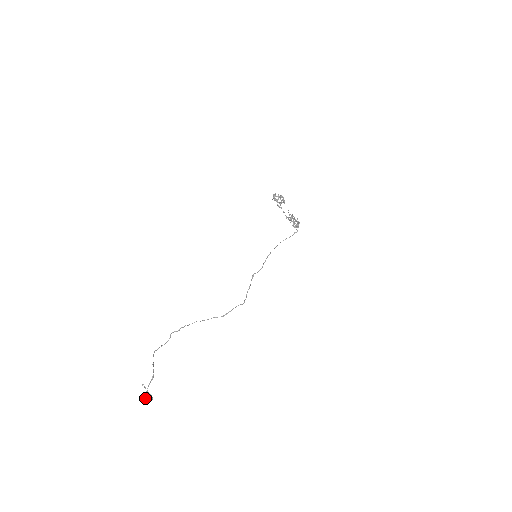
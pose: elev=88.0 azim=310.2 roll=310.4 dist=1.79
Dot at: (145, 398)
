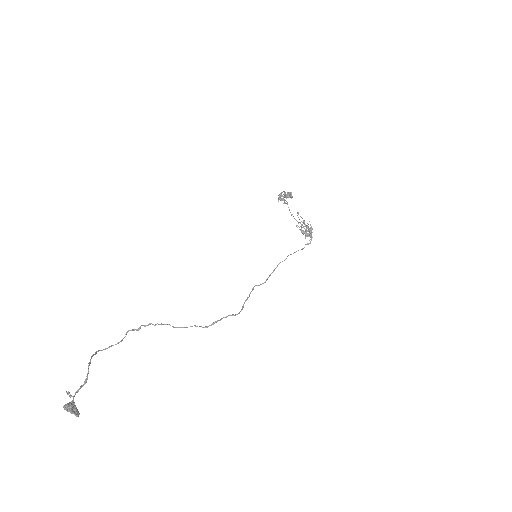
Dot at: (65, 408)
